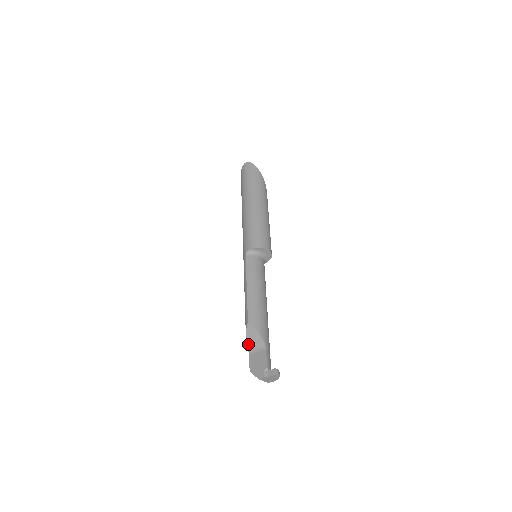
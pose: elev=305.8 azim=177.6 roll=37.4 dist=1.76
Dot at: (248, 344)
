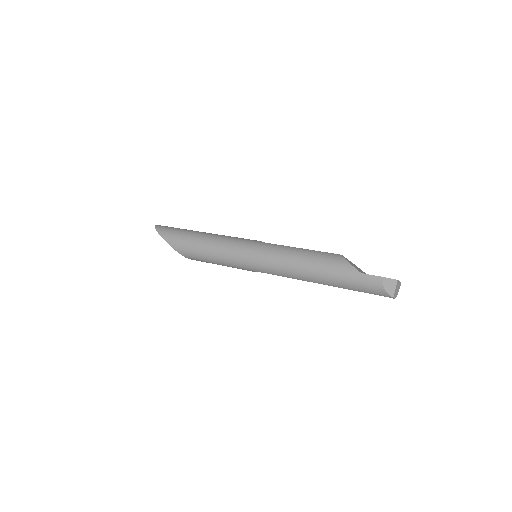
Dot at: (355, 267)
